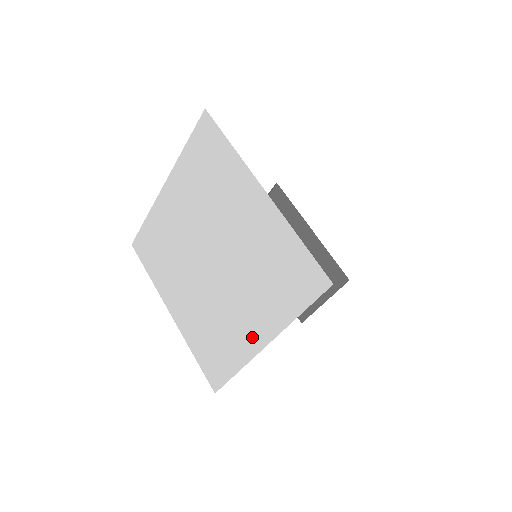
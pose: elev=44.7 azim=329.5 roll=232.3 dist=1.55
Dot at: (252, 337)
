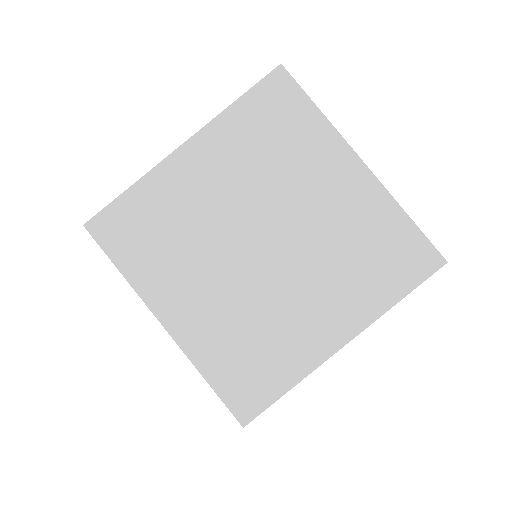
Dot at: (325, 336)
